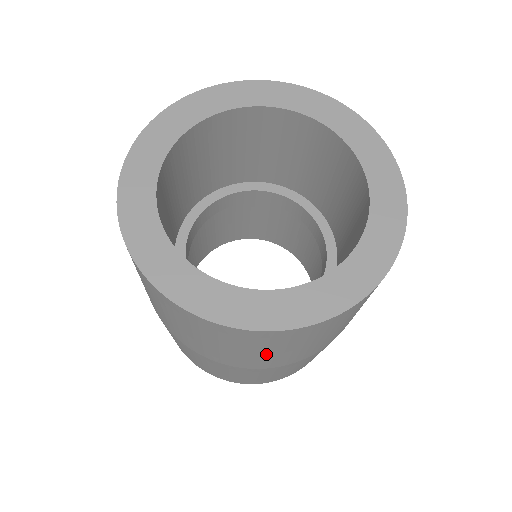
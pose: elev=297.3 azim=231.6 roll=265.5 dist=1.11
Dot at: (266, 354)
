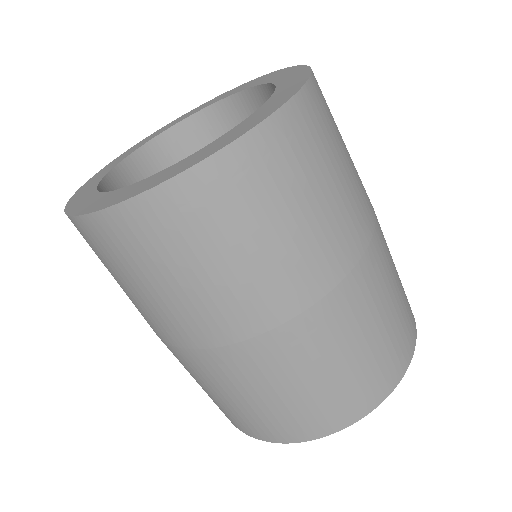
Dot at: (312, 210)
